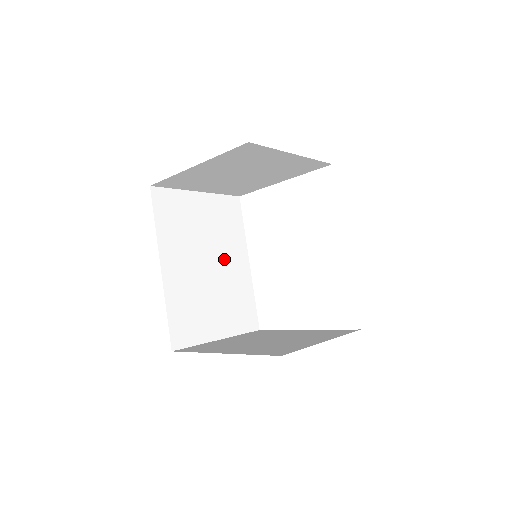
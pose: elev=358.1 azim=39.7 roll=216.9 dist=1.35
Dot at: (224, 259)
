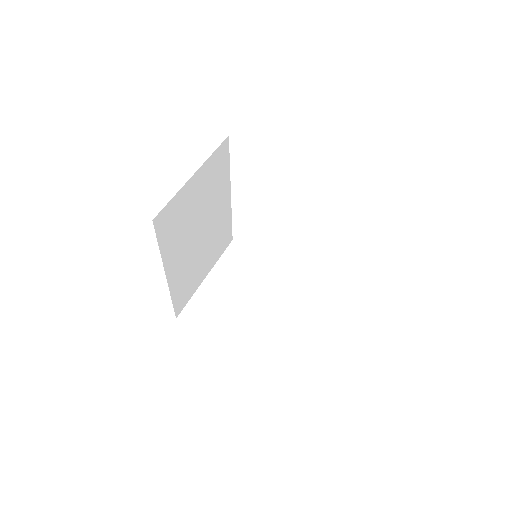
Dot at: (212, 214)
